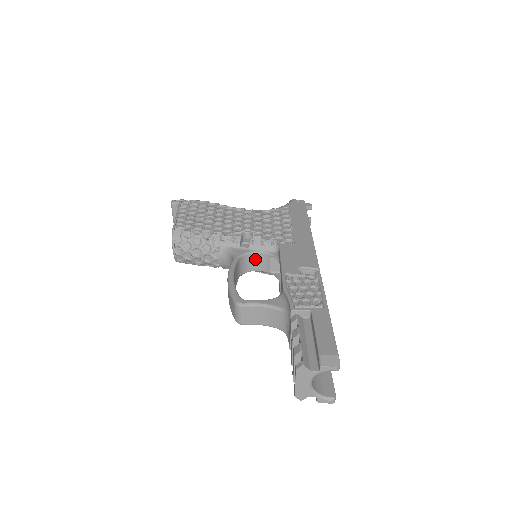
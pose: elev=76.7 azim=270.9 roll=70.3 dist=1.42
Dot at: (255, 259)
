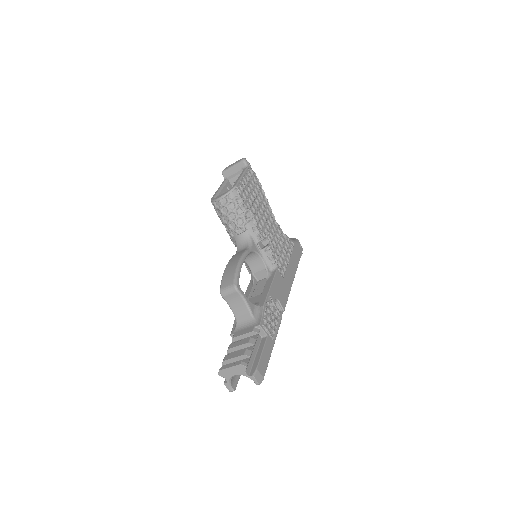
Dot at: (256, 259)
